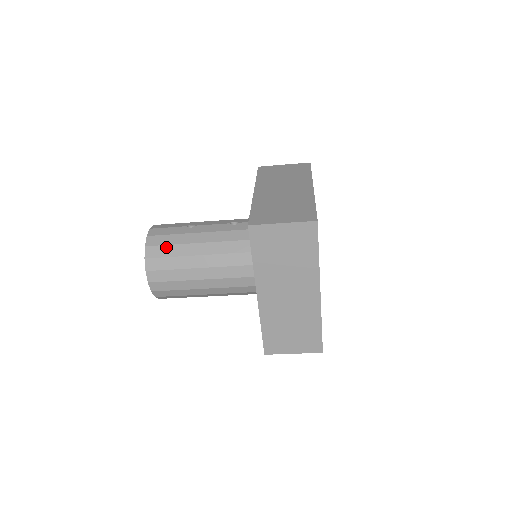
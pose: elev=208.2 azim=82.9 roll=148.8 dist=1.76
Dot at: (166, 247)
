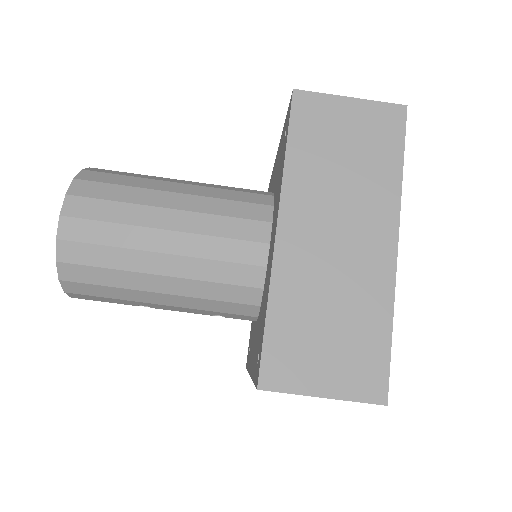
Dot at: (119, 176)
